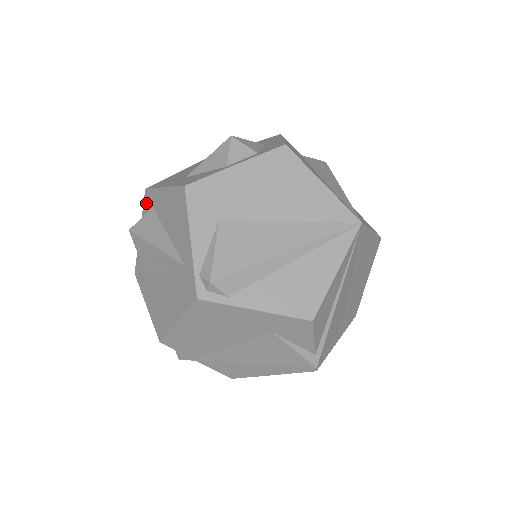
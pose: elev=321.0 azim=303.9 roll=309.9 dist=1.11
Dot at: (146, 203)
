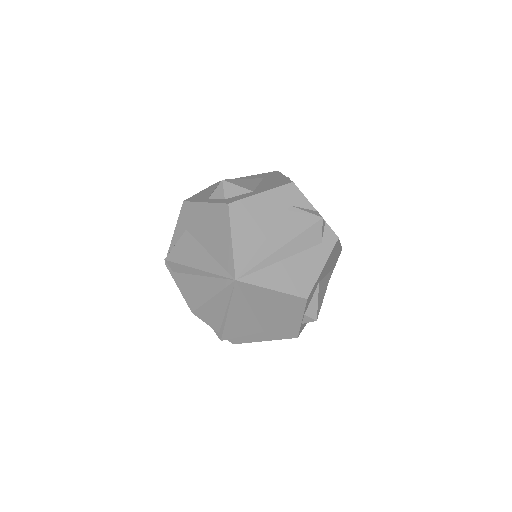
Dot at: occluded
